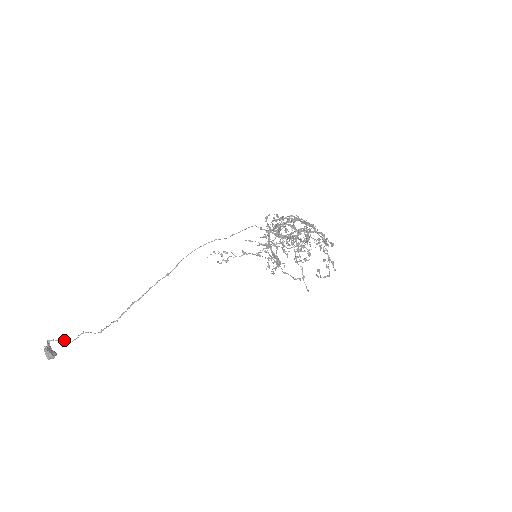
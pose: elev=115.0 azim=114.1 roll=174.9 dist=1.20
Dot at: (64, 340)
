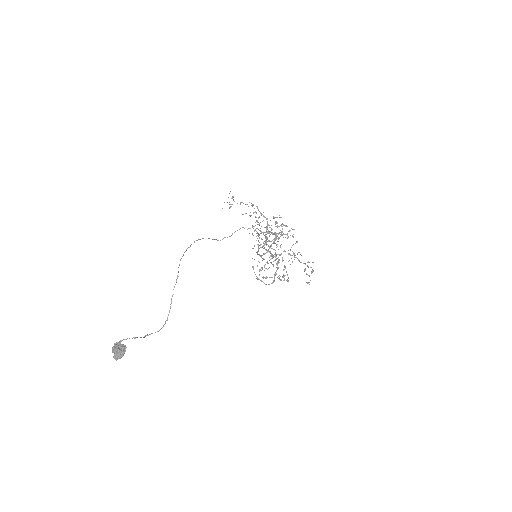
Dot at: occluded
